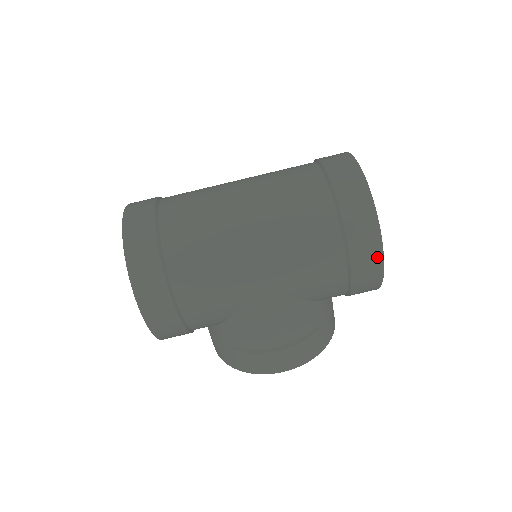
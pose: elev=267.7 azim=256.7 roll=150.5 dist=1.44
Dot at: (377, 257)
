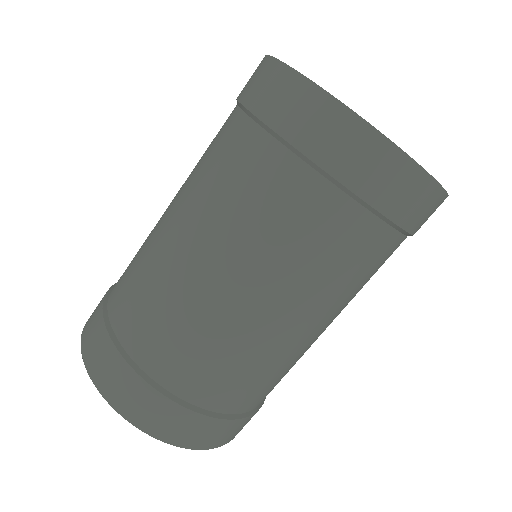
Dot at: occluded
